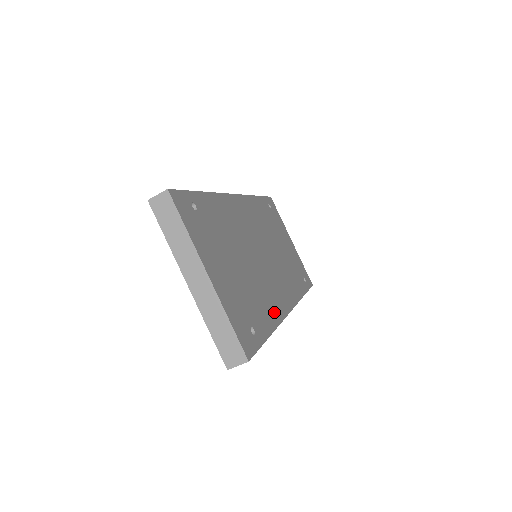
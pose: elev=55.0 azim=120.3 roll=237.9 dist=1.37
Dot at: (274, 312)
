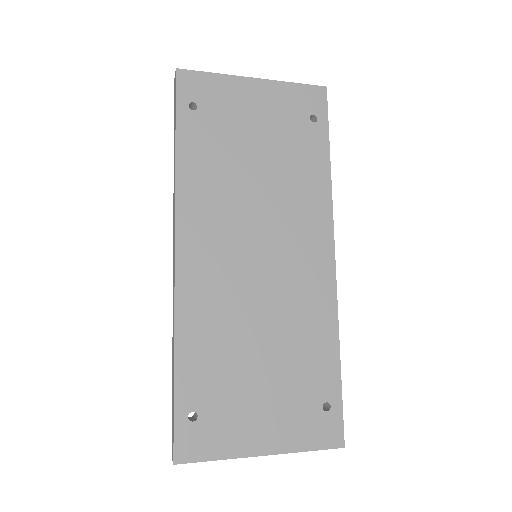
Dot at: (324, 319)
